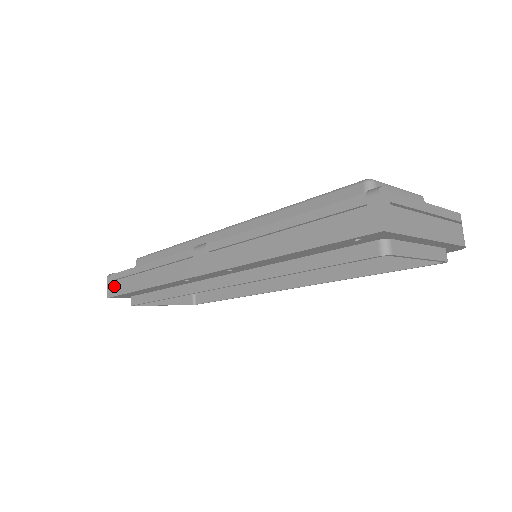
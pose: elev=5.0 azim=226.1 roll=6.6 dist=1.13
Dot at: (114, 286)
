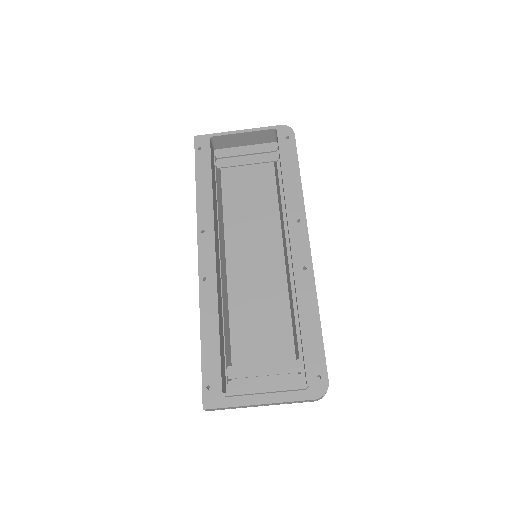
Dot at: occluded
